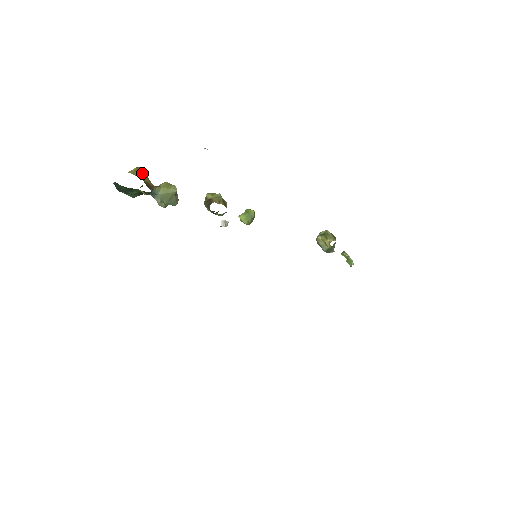
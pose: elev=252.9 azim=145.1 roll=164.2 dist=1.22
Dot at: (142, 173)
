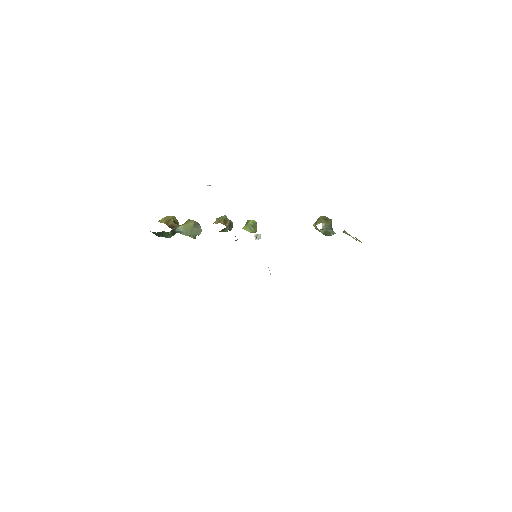
Dot at: (169, 219)
